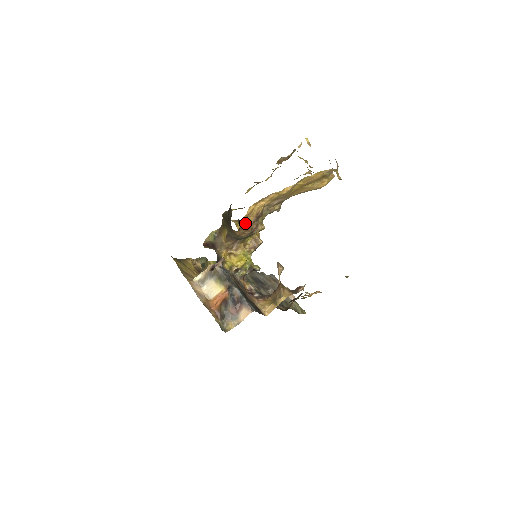
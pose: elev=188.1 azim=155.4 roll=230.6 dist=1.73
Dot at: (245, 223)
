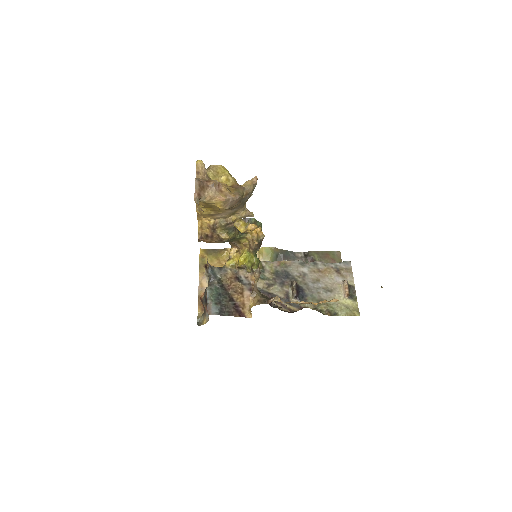
Dot at: (204, 235)
